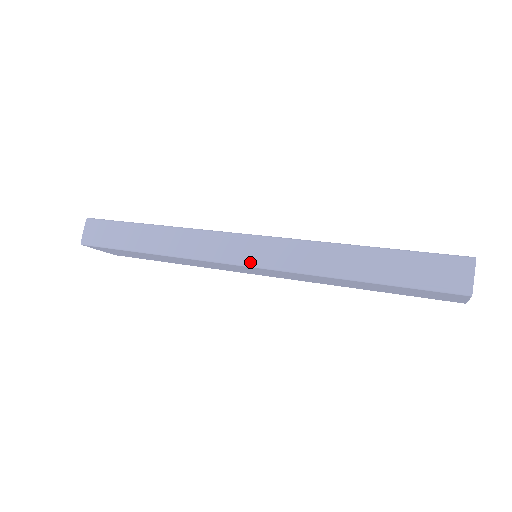
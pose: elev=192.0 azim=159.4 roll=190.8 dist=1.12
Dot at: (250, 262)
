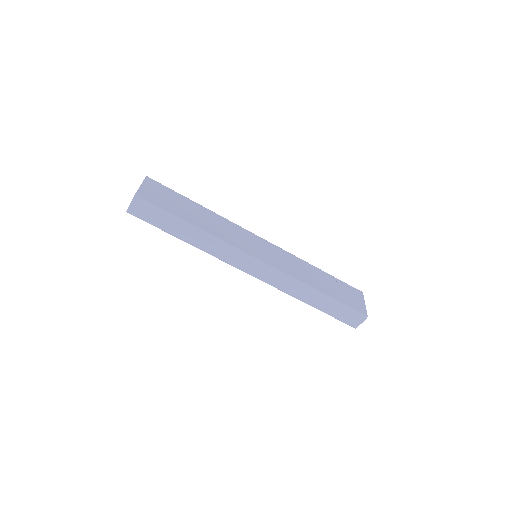
Dot at: (255, 276)
